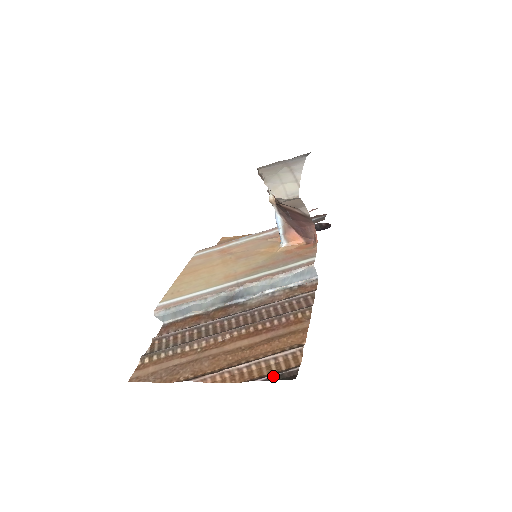
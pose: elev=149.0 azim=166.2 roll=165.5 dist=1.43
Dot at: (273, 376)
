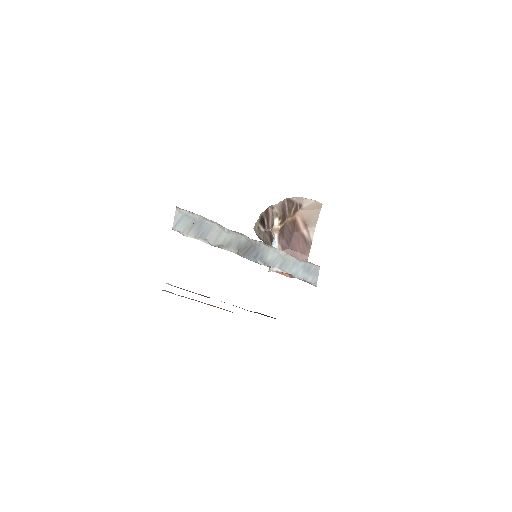
Dot at: occluded
